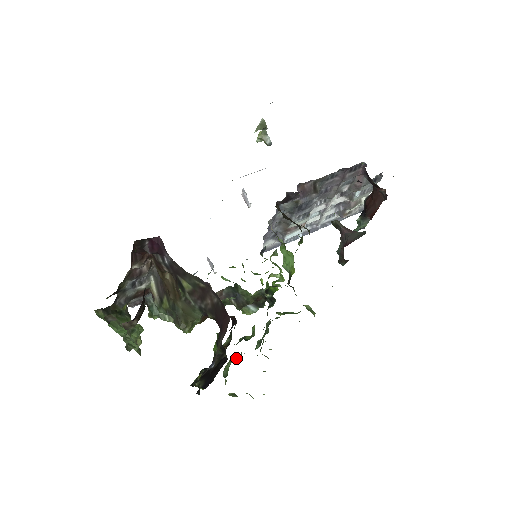
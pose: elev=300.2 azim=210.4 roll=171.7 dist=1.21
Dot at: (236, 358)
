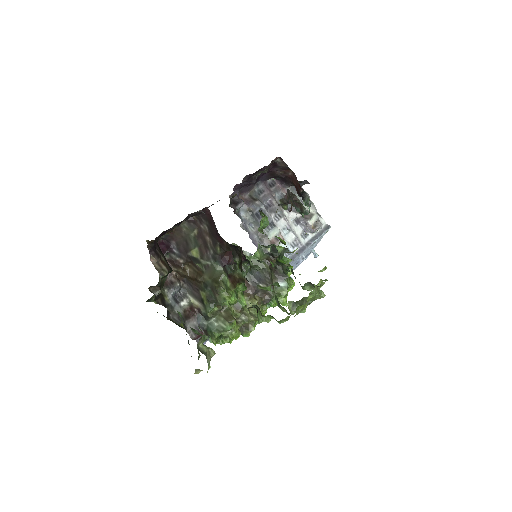
Dot at: occluded
